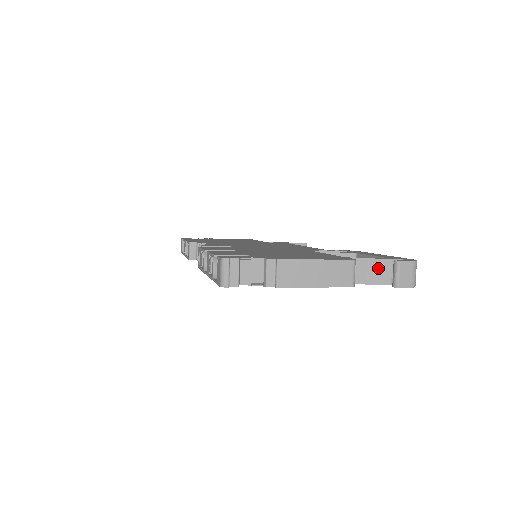
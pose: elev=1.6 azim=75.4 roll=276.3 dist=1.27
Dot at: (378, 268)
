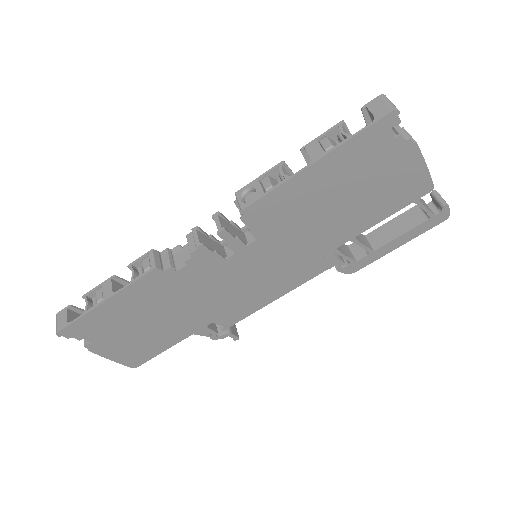
Dot at: (422, 201)
